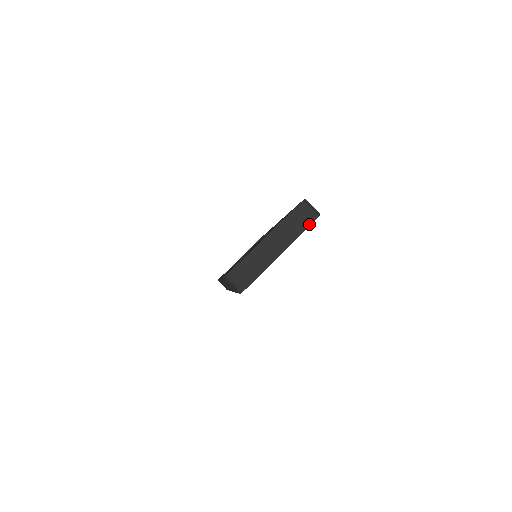
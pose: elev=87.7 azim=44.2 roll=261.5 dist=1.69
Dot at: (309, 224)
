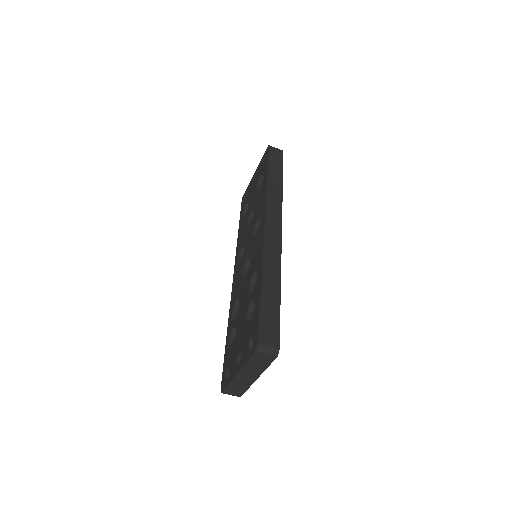
Dot at: (271, 362)
